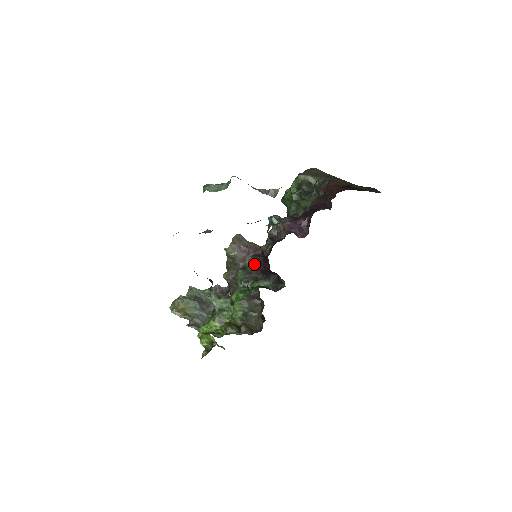
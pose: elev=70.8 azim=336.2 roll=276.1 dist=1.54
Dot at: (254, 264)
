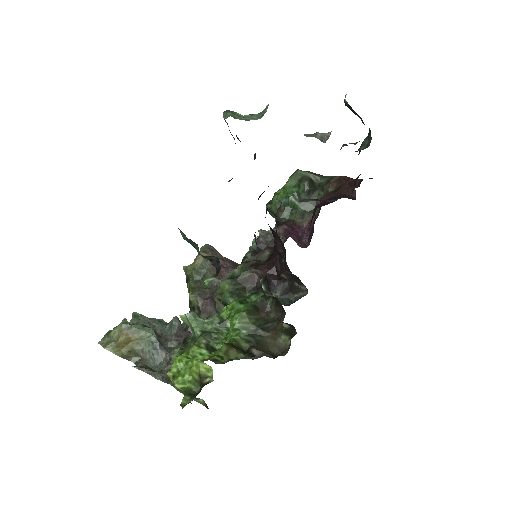
Dot at: (251, 269)
